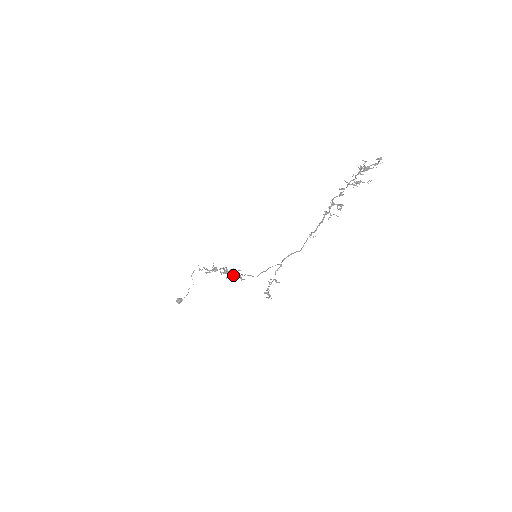
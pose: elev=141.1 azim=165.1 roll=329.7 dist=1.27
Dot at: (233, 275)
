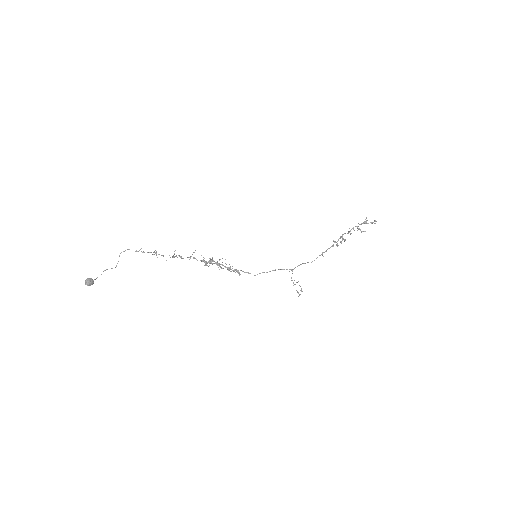
Dot at: (228, 268)
